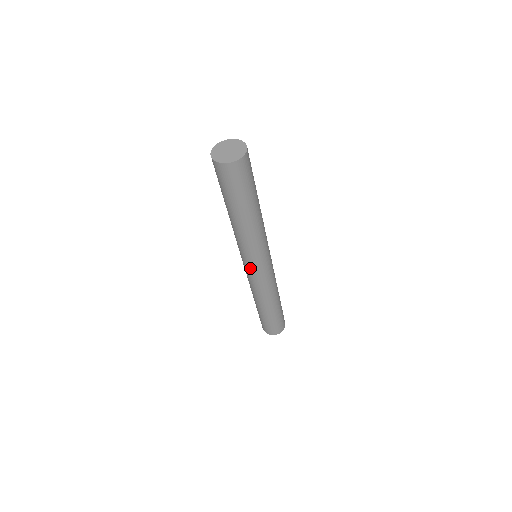
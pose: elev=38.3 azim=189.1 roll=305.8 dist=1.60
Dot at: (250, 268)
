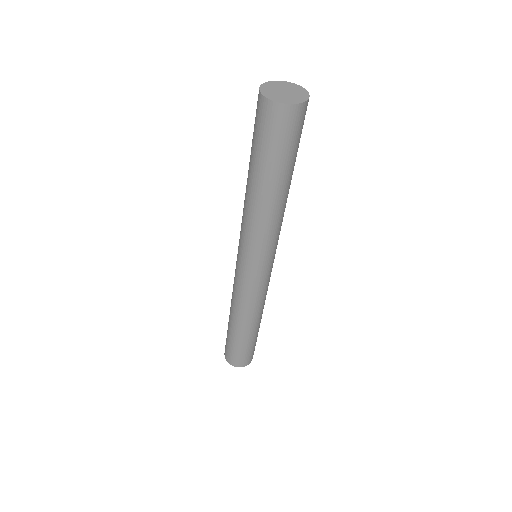
Dot at: (243, 267)
